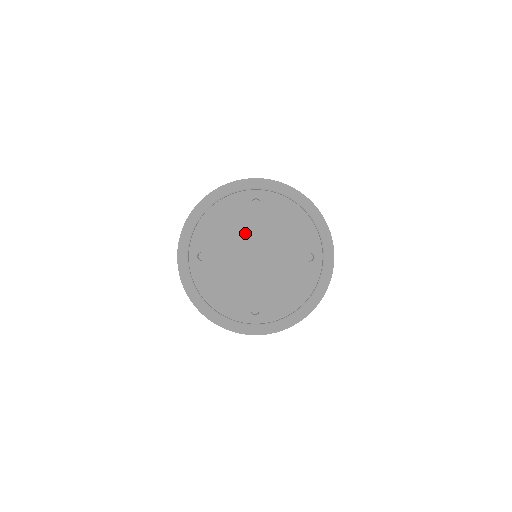
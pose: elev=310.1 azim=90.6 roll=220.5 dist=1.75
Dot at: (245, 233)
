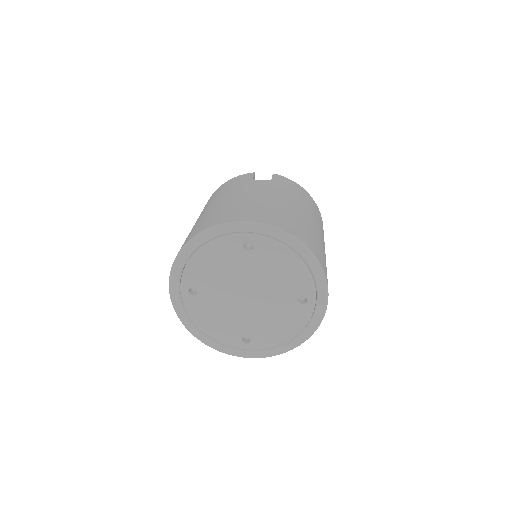
Dot at: (236, 275)
